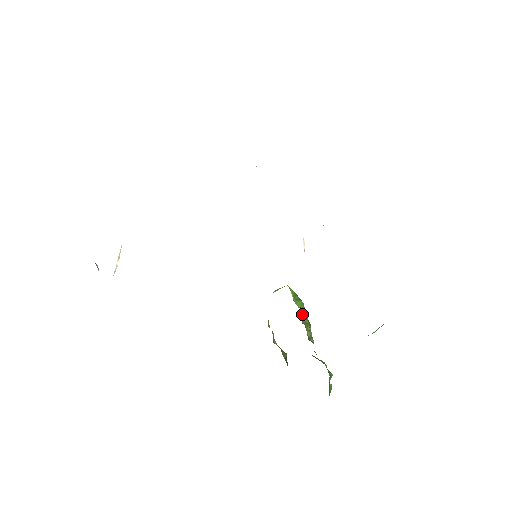
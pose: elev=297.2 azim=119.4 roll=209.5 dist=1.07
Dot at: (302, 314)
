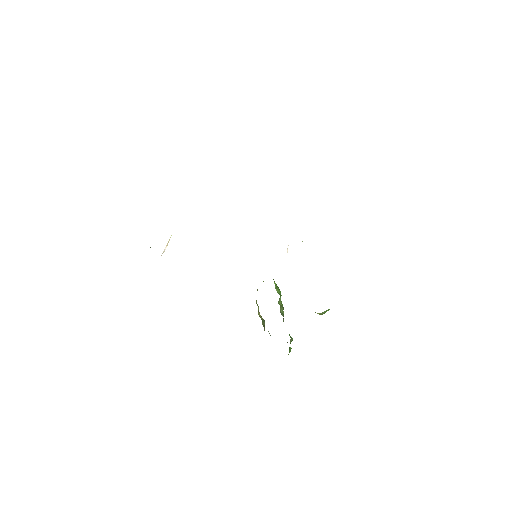
Dot at: (279, 298)
